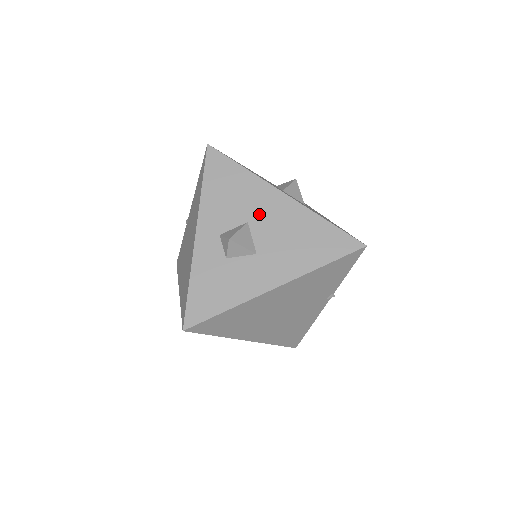
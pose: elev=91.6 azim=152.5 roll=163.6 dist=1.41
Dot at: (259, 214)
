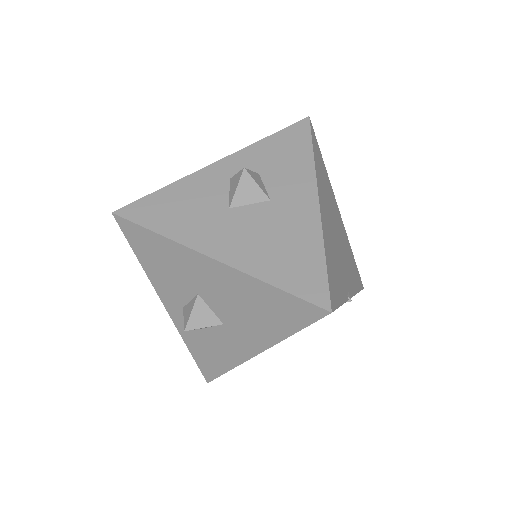
Dot at: (202, 285)
